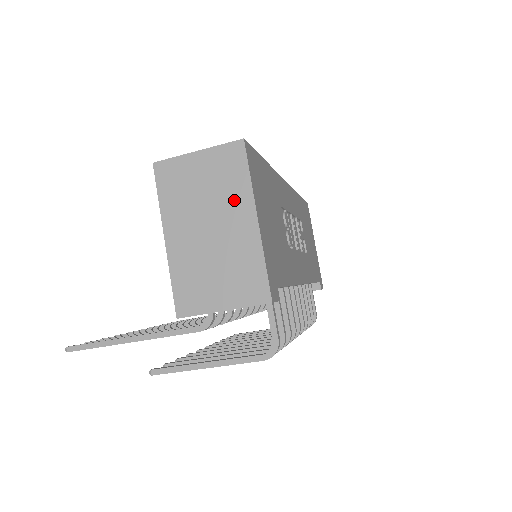
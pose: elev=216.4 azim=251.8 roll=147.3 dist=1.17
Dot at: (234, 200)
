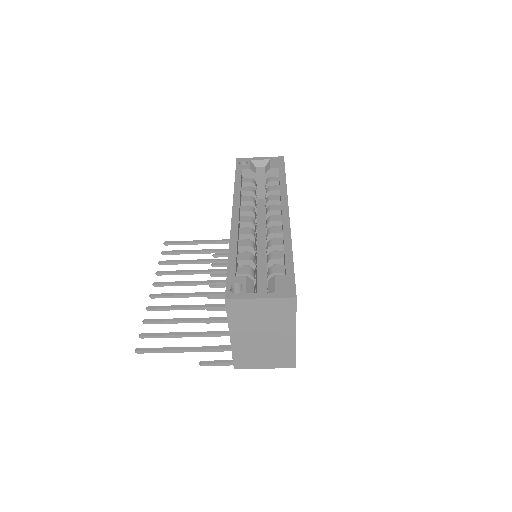
Dot at: (282, 325)
